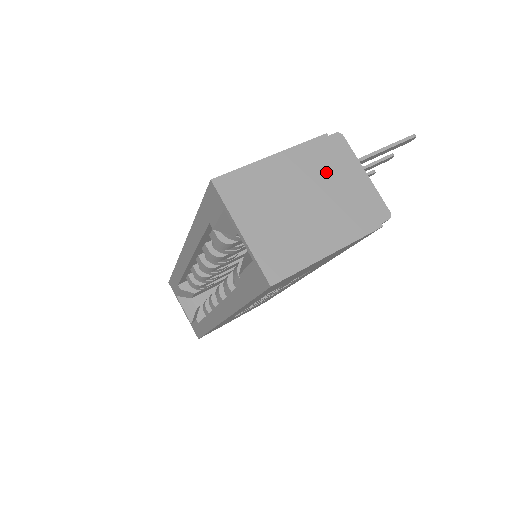
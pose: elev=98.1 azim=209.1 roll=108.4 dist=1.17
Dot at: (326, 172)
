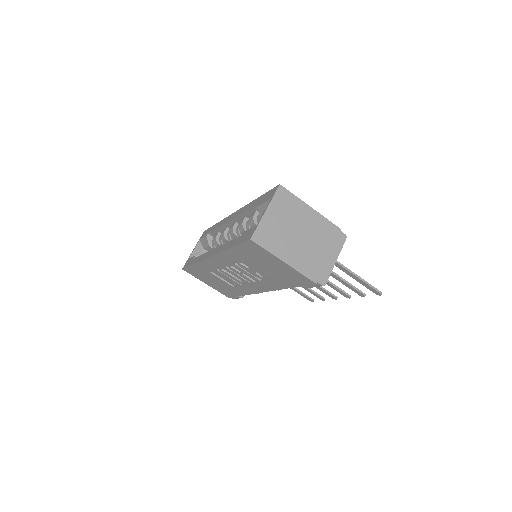
Dot at: (322, 239)
